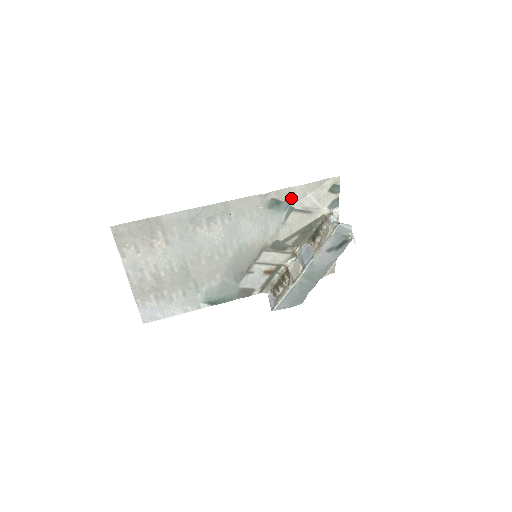
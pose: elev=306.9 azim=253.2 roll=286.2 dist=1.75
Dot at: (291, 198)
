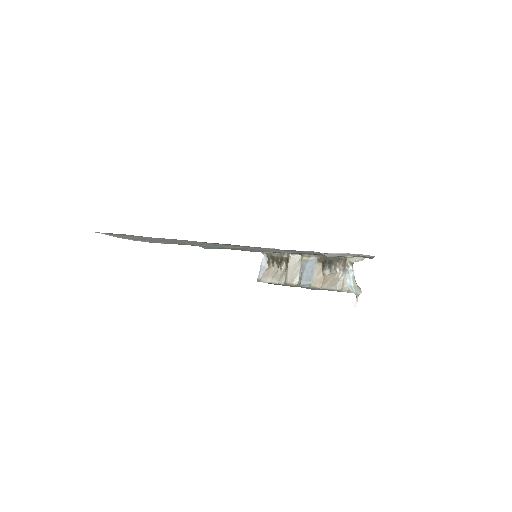
Dot at: occluded
